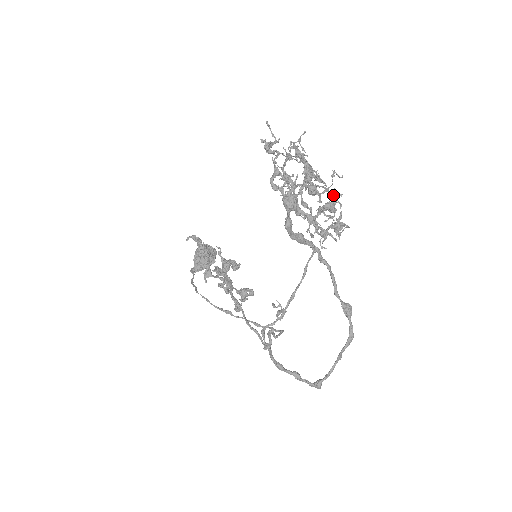
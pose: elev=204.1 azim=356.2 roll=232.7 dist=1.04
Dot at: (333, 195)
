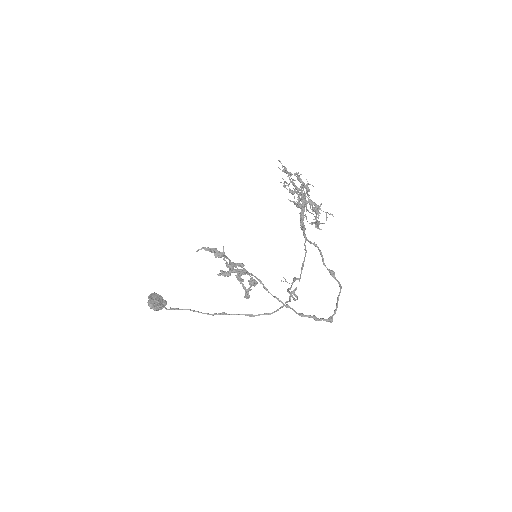
Dot at: occluded
